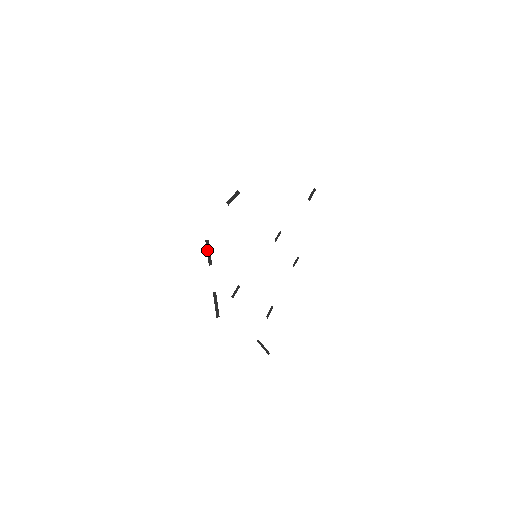
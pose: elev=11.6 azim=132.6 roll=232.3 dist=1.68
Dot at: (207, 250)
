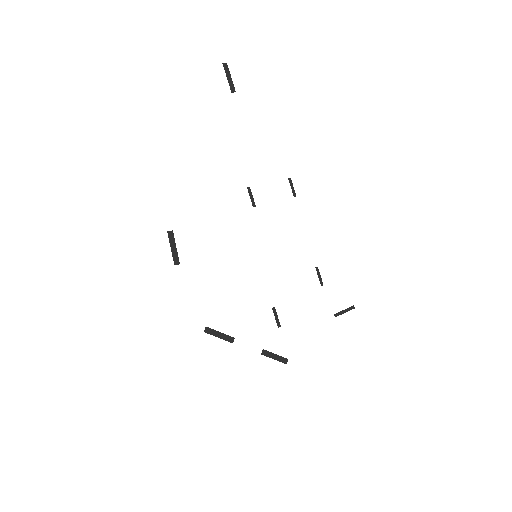
Dot at: (215, 336)
